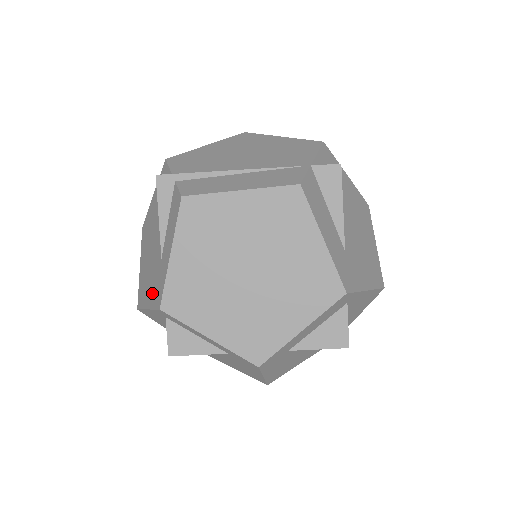
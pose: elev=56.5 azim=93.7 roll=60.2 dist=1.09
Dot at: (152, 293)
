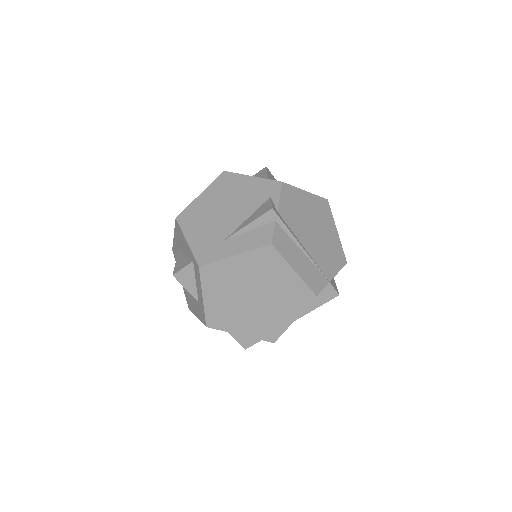
Dot at: (200, 242)
